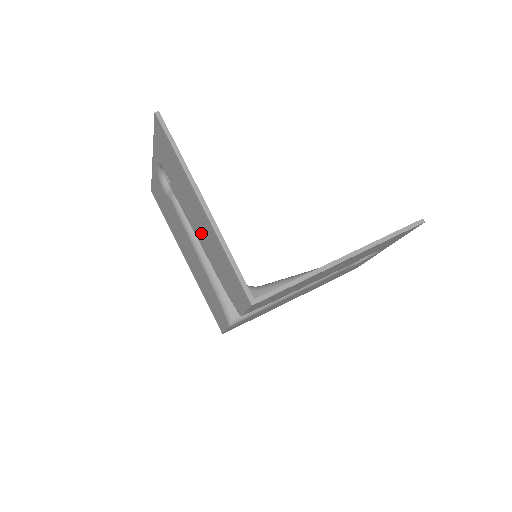
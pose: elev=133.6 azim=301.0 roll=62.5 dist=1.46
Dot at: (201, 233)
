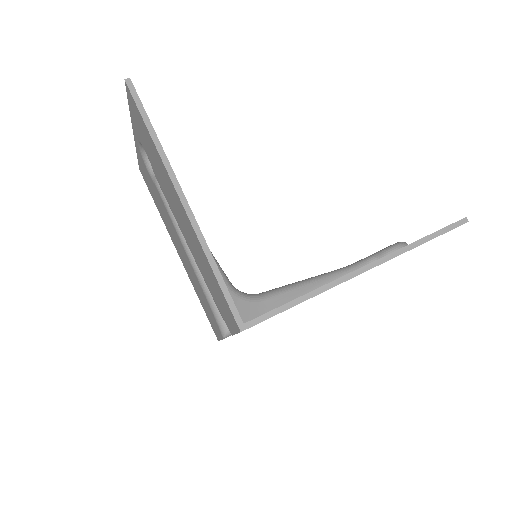
Dot at: (185, 232)
